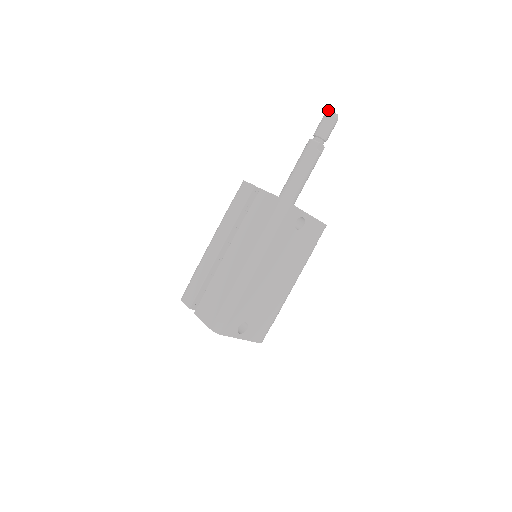
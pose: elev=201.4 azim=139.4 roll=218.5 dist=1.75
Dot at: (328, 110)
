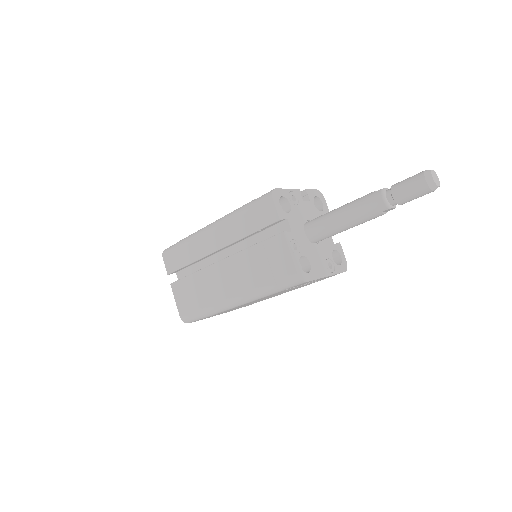
Dot at: (431, 174)
